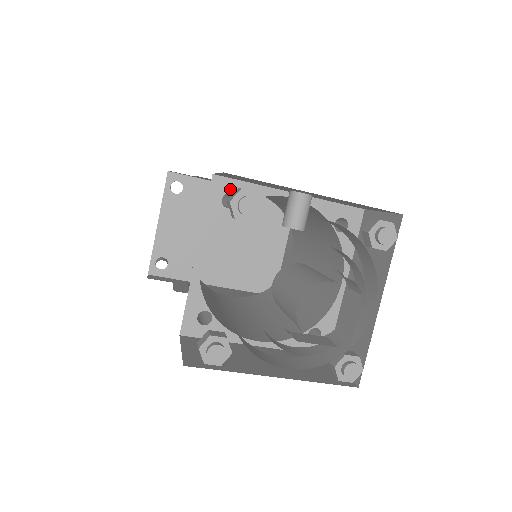
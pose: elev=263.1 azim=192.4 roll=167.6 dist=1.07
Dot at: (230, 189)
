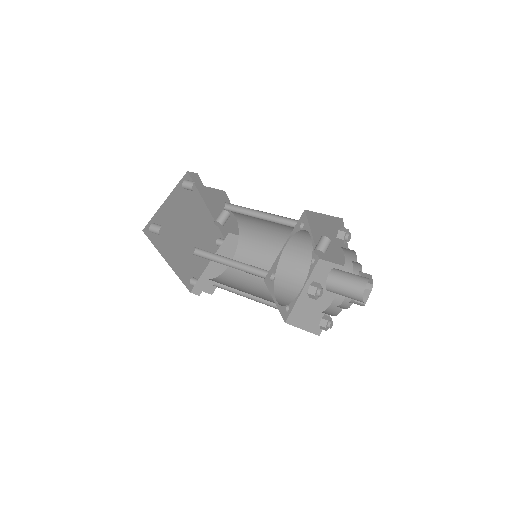
Dot at: (304, 220)
